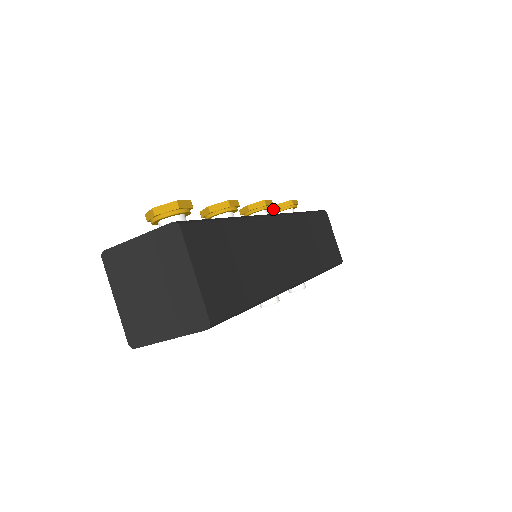
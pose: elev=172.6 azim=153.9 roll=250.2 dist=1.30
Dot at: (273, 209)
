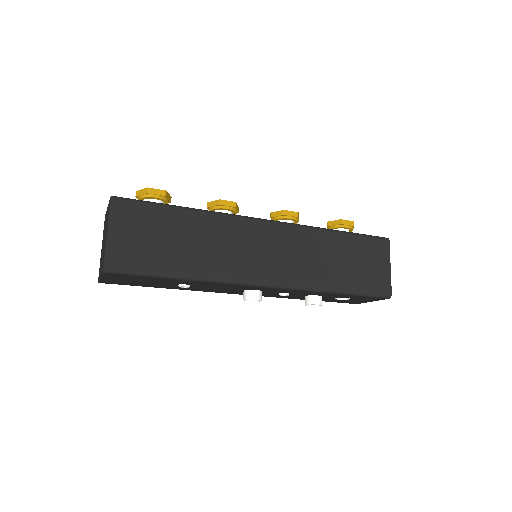
Dot at: occluded
